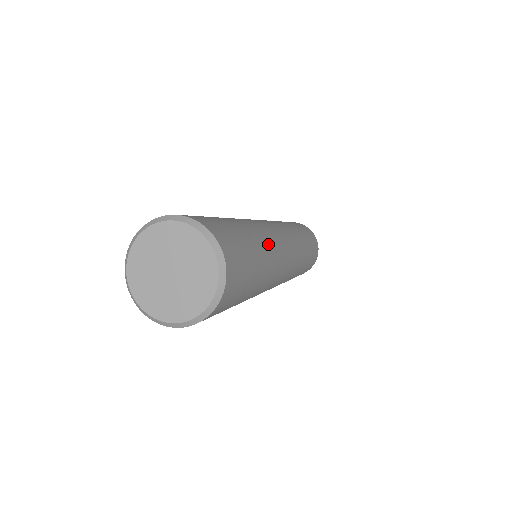
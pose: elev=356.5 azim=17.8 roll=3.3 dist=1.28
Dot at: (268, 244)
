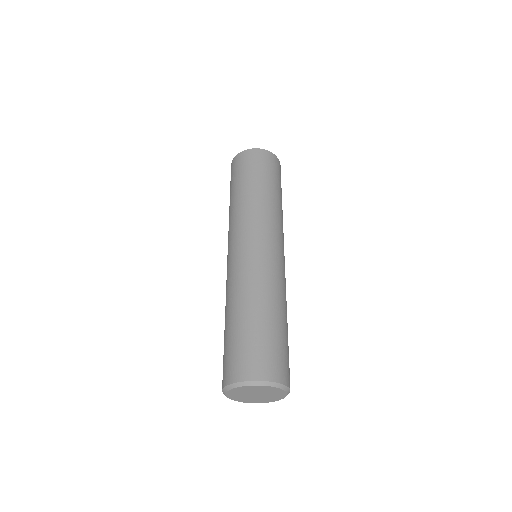
Dot at: (270, 292)
